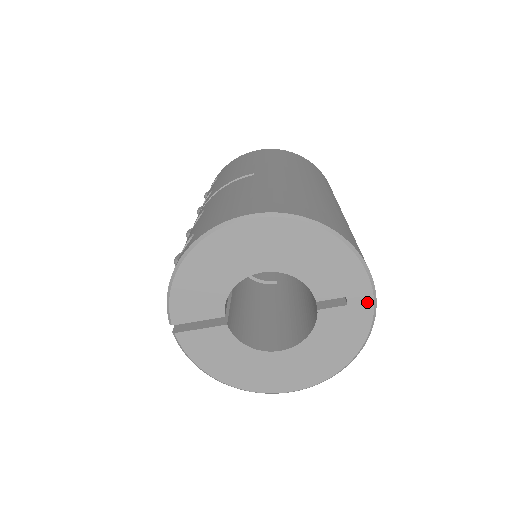
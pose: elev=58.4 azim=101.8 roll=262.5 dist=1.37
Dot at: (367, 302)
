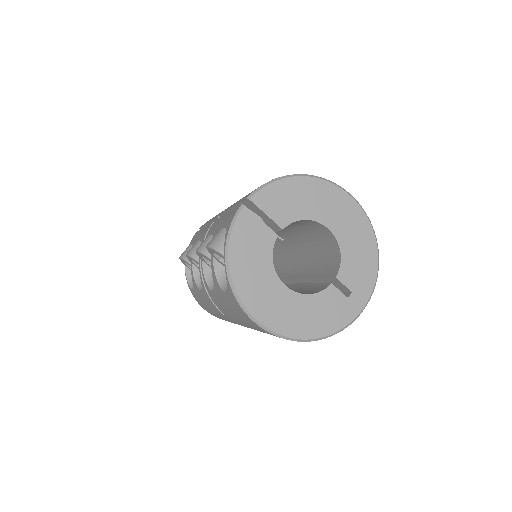
Dot at: (358, 307)
